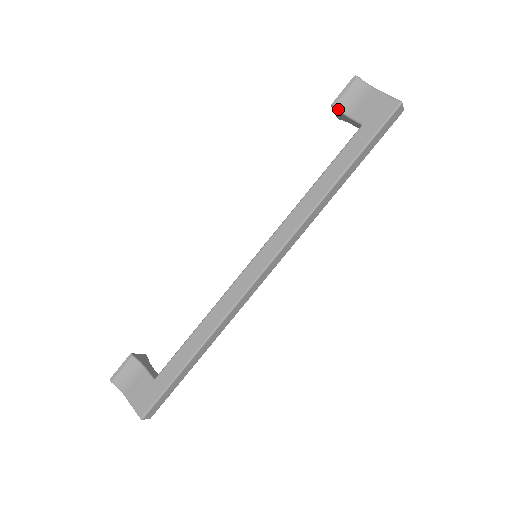
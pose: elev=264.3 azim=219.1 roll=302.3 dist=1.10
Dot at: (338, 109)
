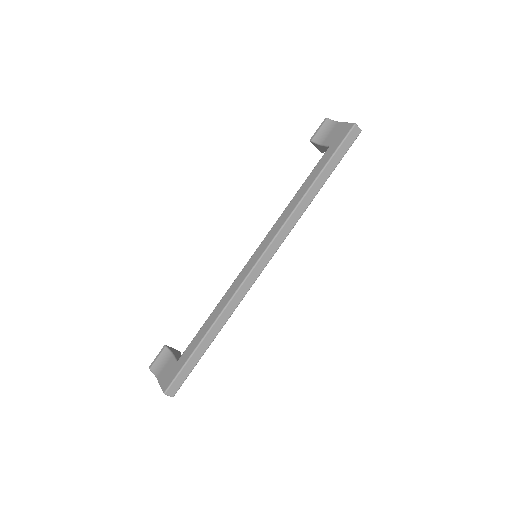
Dot at: (314, 142)
